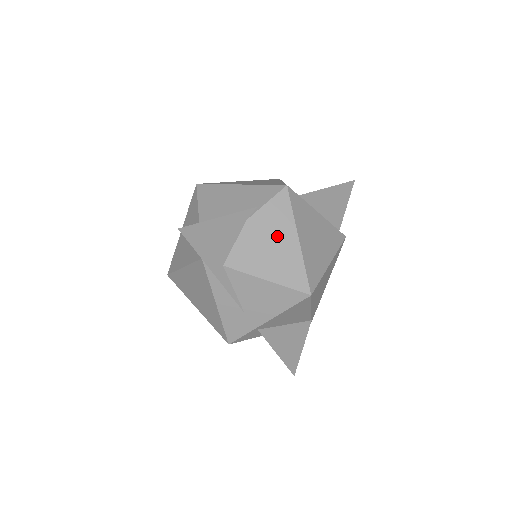
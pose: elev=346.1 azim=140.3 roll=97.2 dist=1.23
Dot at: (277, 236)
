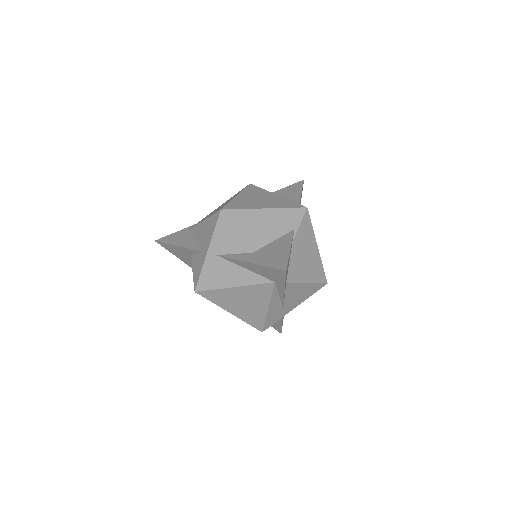
Dot at: (308, 248)
